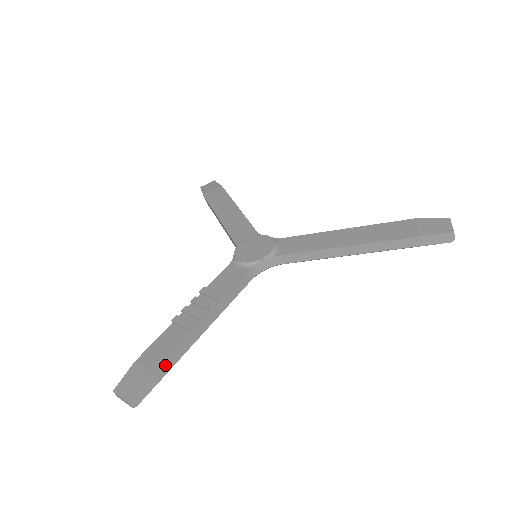
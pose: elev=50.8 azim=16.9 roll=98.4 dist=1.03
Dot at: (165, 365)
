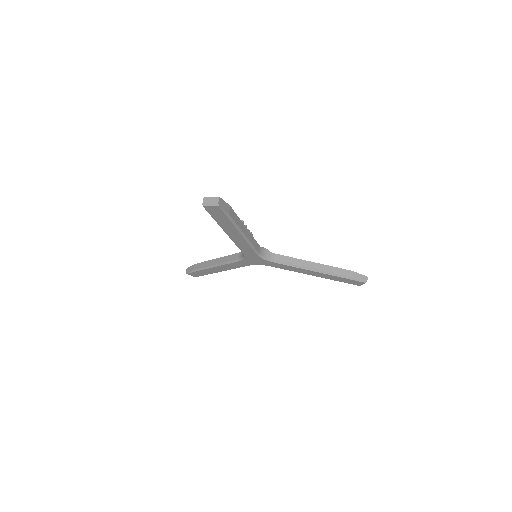
Dot at: (233, 213)
